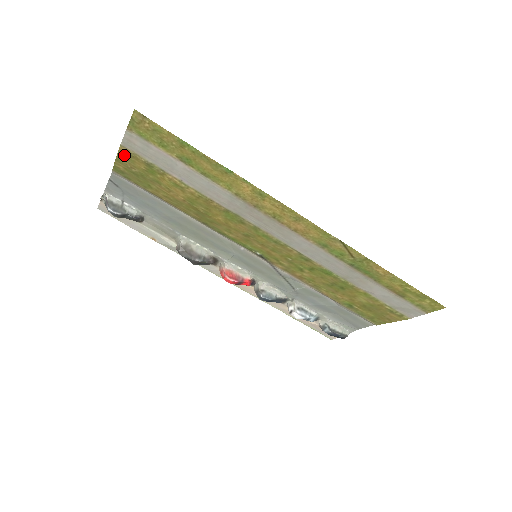
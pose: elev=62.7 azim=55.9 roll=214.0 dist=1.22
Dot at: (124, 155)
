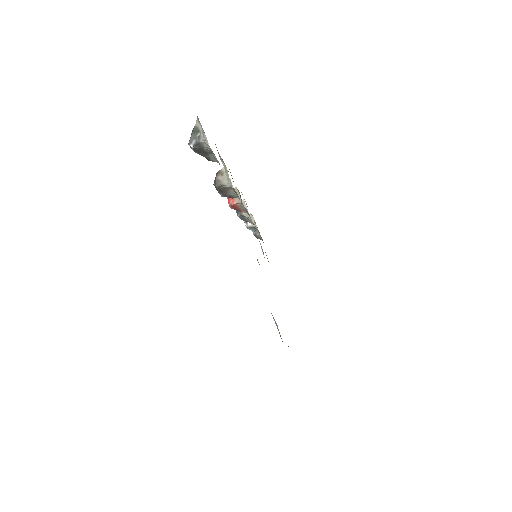
Dot at: occluded
